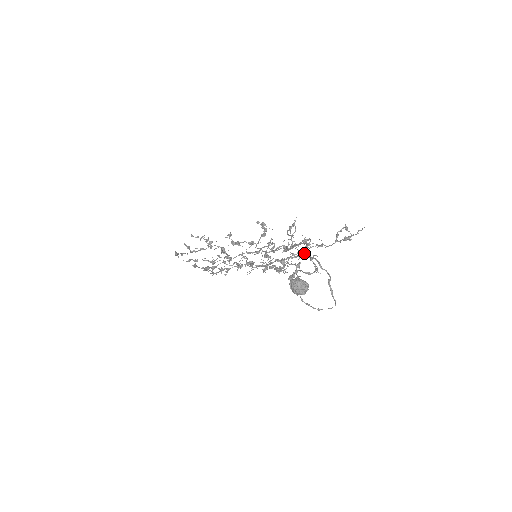
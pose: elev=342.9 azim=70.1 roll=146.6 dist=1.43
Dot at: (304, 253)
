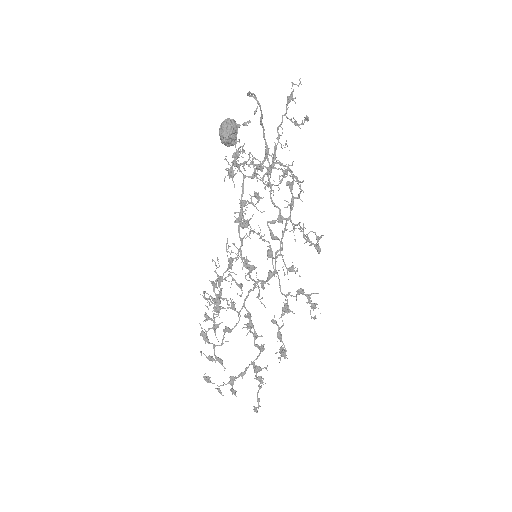
Dot at: (266, 157)
